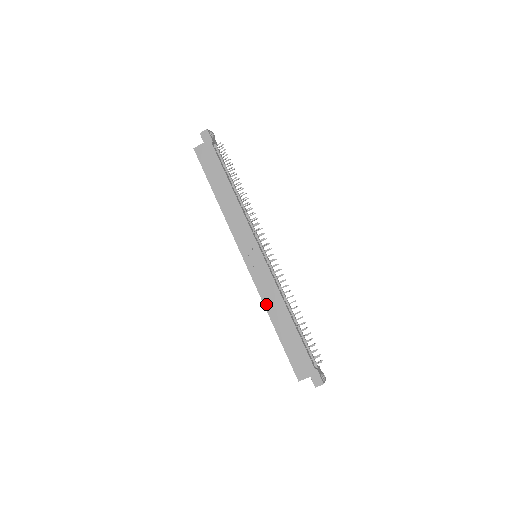
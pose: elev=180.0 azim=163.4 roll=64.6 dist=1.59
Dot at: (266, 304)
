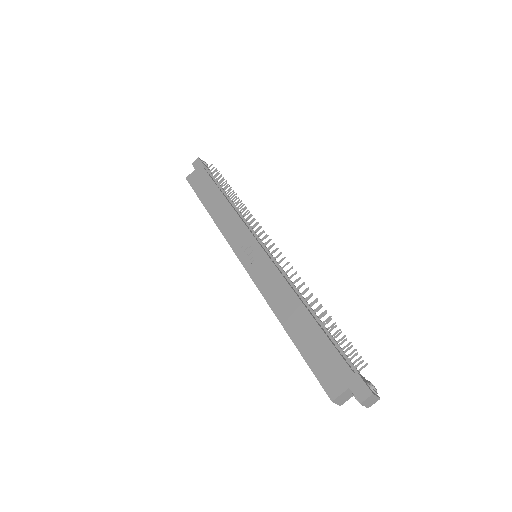
Dot at: (271, 303)
